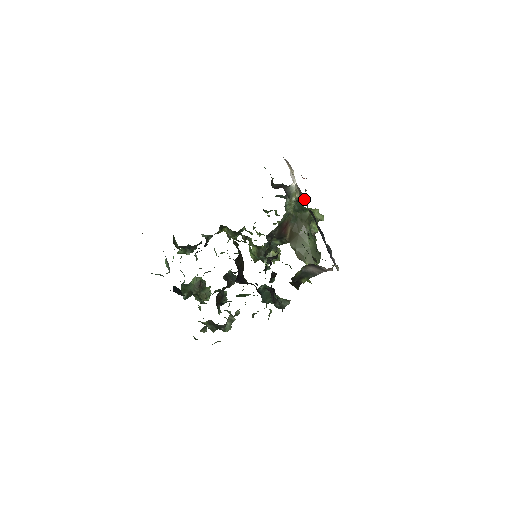
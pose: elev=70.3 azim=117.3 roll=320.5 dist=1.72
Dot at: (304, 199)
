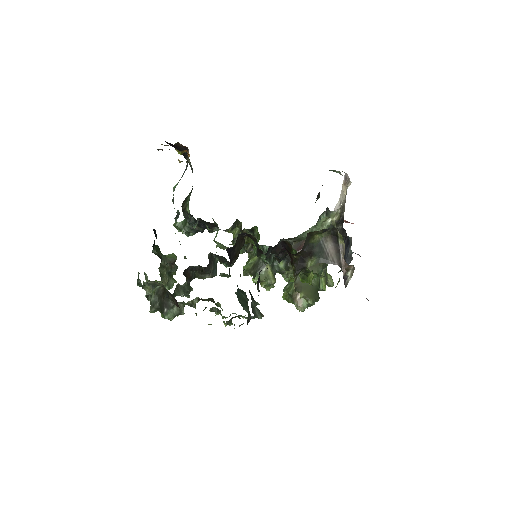
Dot at: (341, 221)
